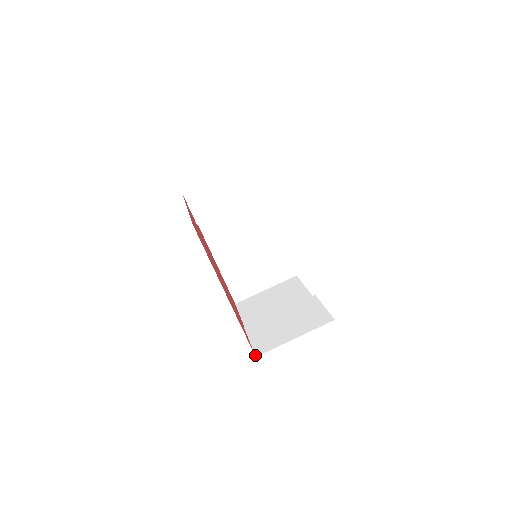
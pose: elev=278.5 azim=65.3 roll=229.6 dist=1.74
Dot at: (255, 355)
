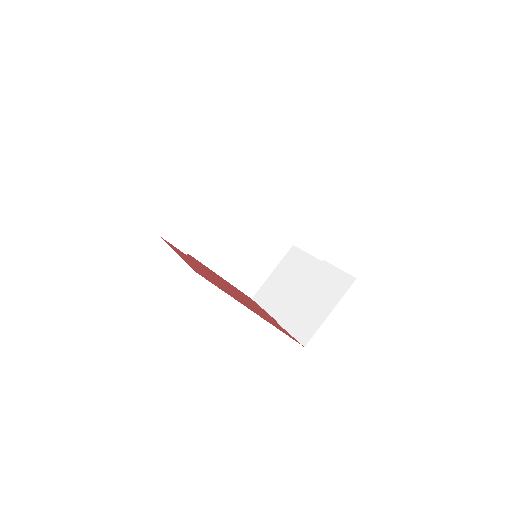
Dot at: (303, 346)
